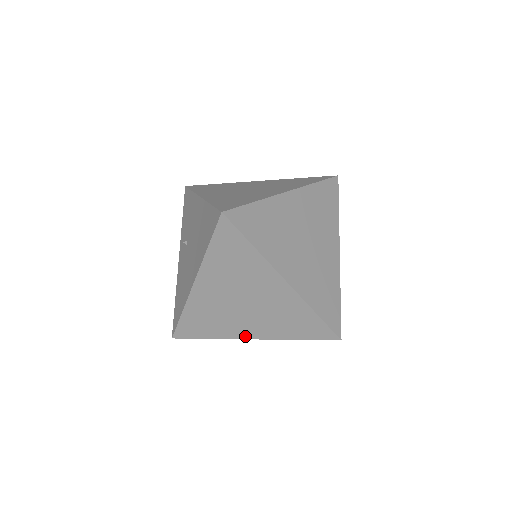
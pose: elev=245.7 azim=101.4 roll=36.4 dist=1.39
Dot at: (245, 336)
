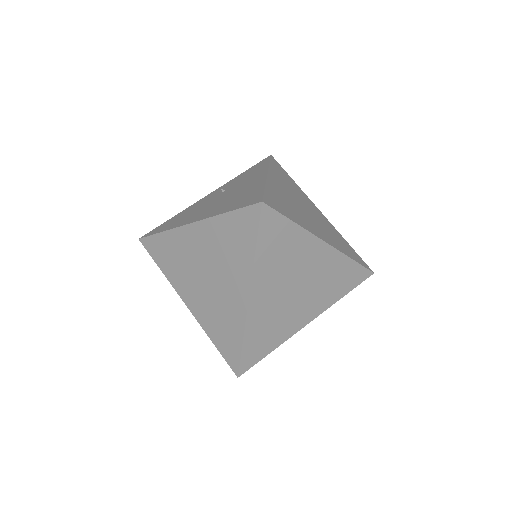
Dot at: (183, 297)
